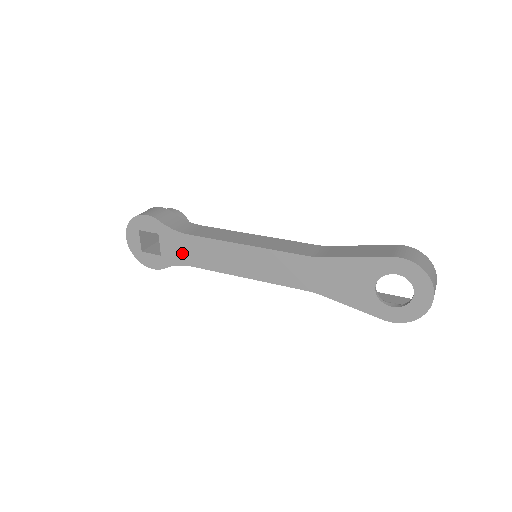
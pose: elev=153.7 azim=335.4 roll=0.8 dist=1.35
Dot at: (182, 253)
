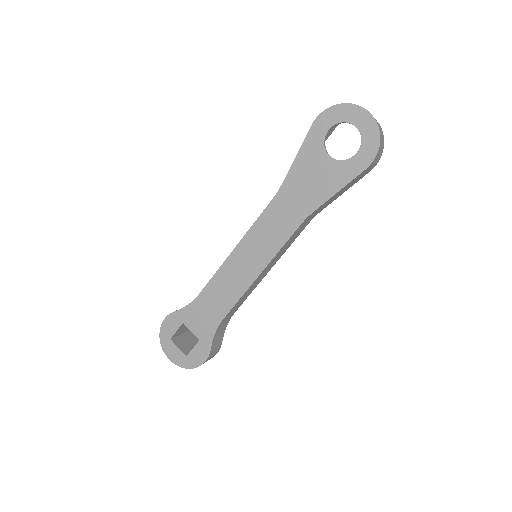
Dot at: (209, 316)
